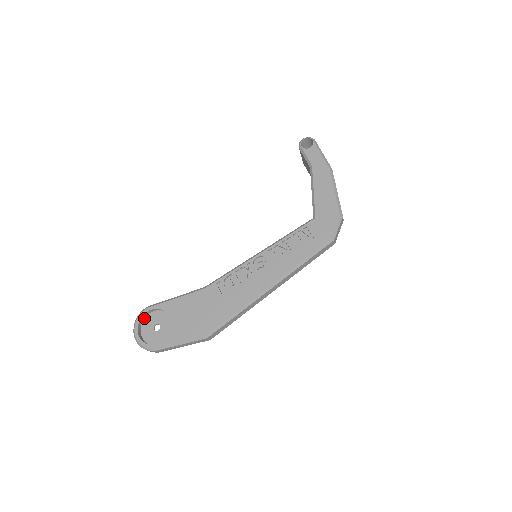
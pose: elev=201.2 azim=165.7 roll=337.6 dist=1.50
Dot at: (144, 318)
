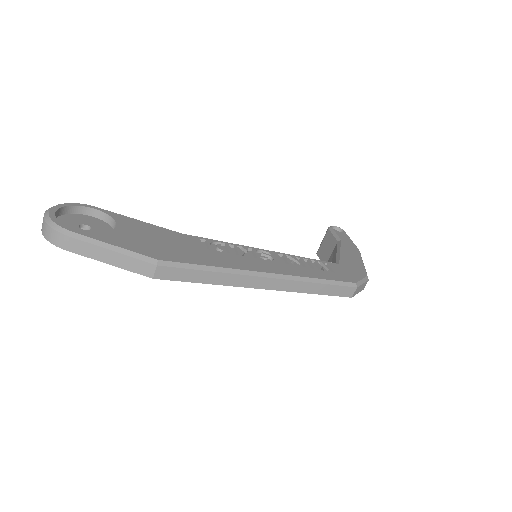
Dot at: (73, 213)
